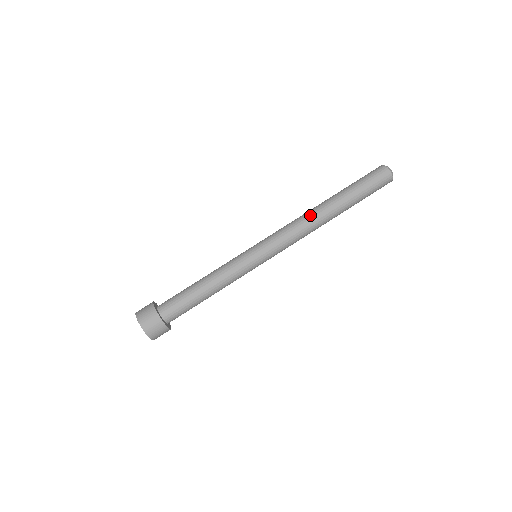
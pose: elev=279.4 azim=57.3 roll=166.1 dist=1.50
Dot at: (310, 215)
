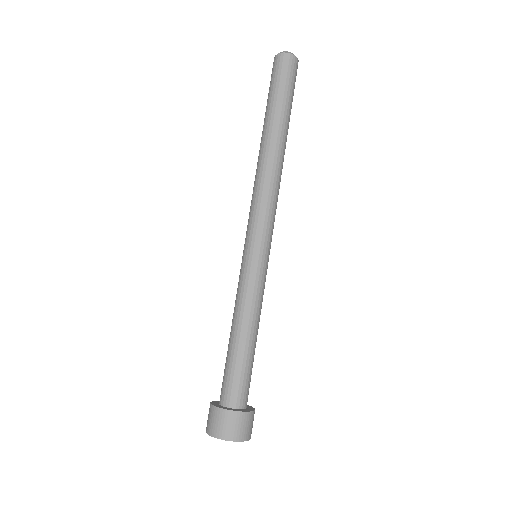
Dot at: (275, 168)
